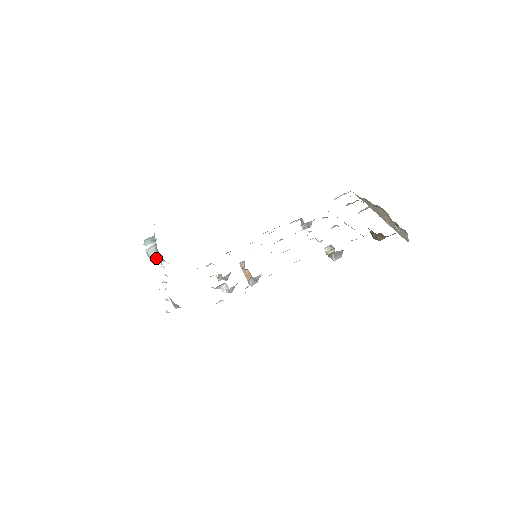
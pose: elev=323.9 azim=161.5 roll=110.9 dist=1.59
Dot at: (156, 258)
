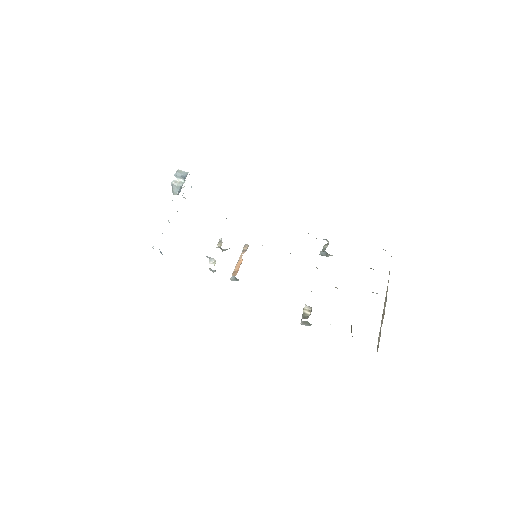
Dot at: occluded
